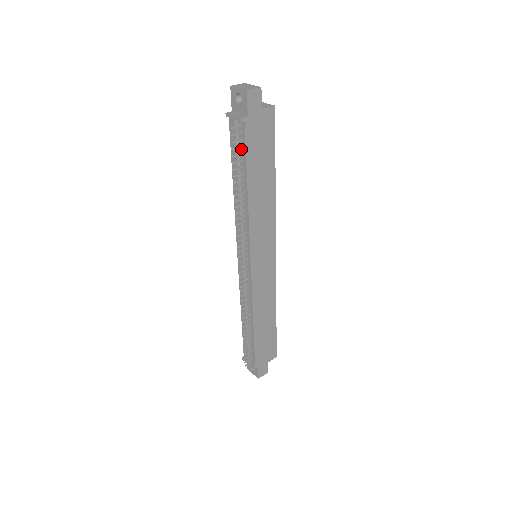
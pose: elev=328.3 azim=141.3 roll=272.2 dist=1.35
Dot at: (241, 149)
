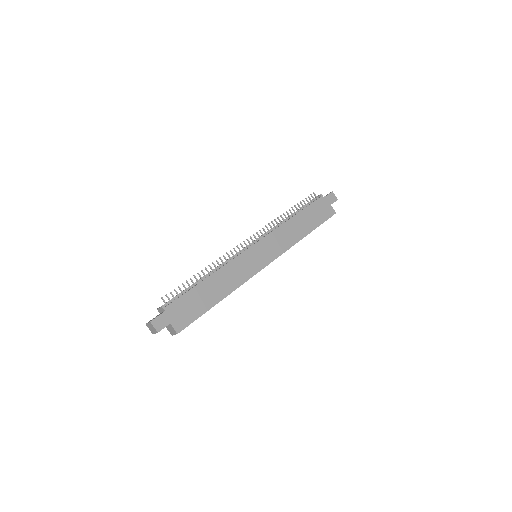
Dot at: occluded
